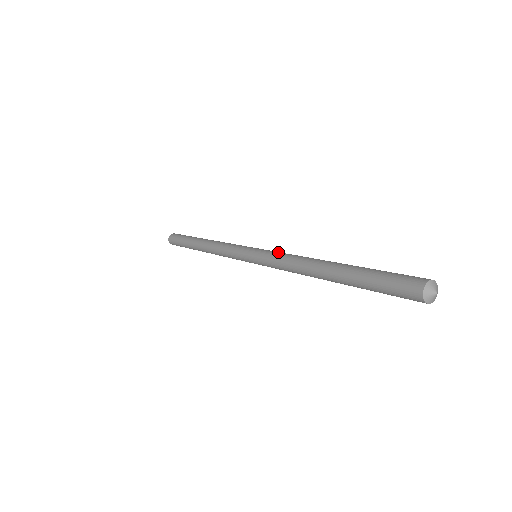
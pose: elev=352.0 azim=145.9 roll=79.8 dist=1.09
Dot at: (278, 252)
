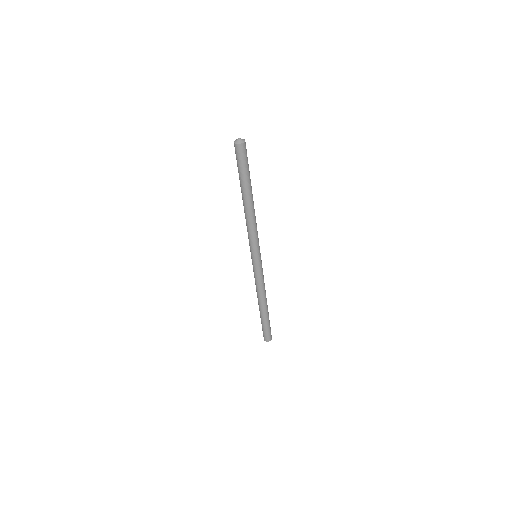
Dot at: occluded
